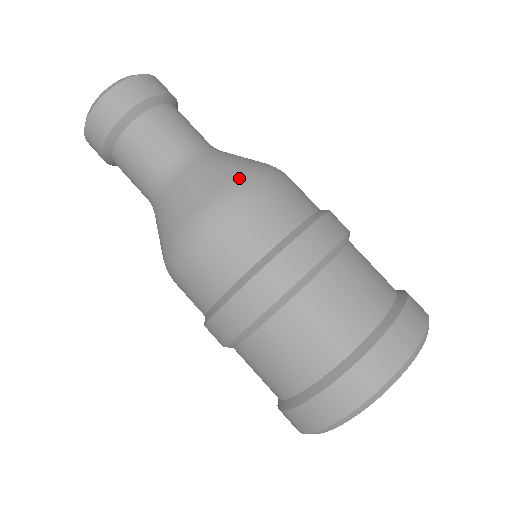
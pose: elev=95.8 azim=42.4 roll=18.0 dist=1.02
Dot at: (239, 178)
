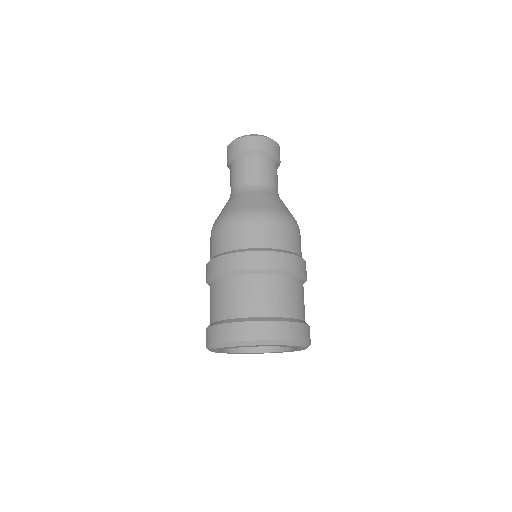
Dot at: occluded
